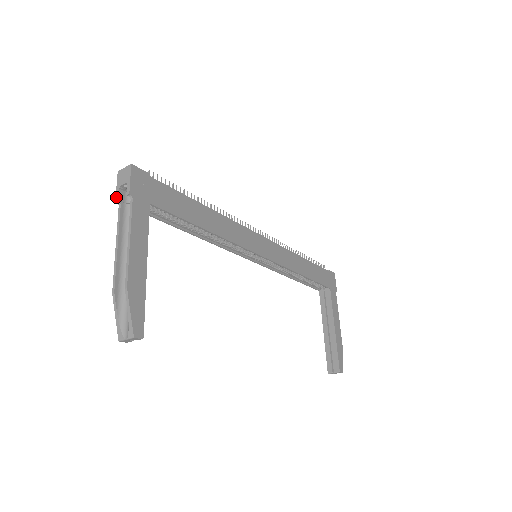
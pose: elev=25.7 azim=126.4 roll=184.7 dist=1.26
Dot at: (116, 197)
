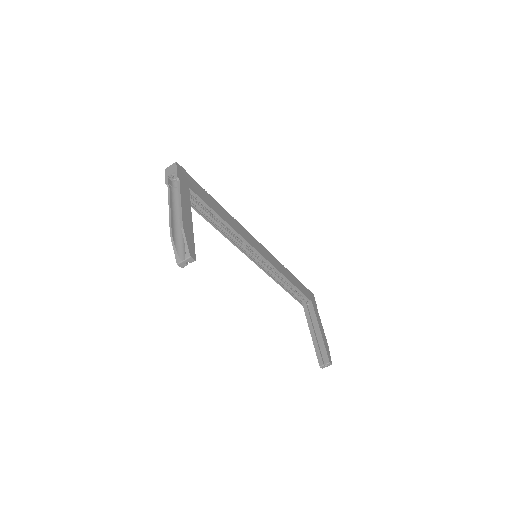
Dot at: (166, 182)
